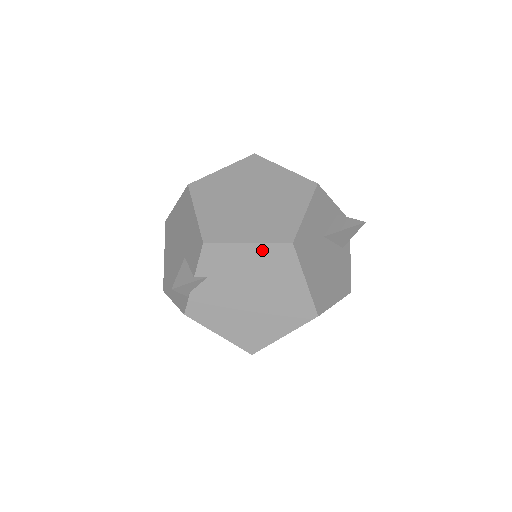
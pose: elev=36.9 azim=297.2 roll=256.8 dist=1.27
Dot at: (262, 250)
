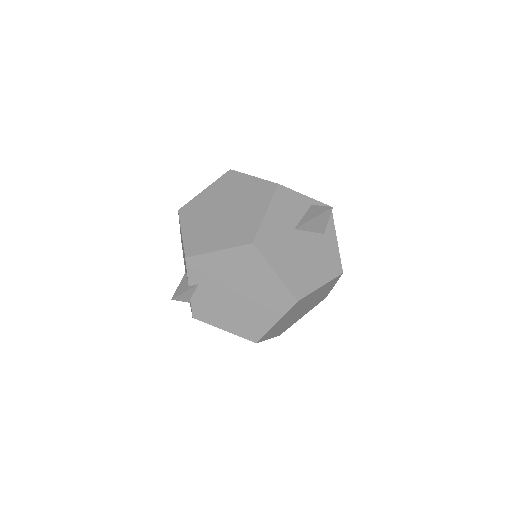
Dot at: (231, 254)
